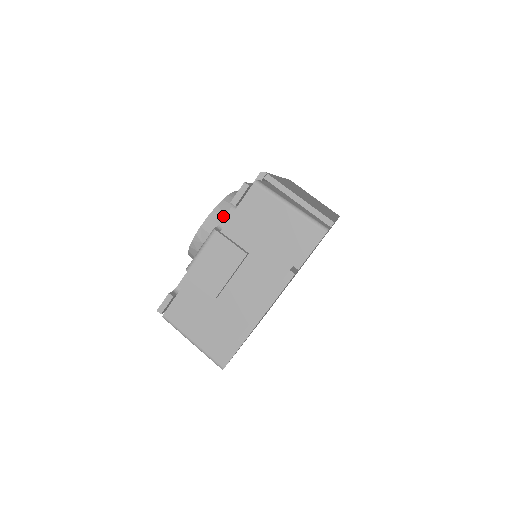
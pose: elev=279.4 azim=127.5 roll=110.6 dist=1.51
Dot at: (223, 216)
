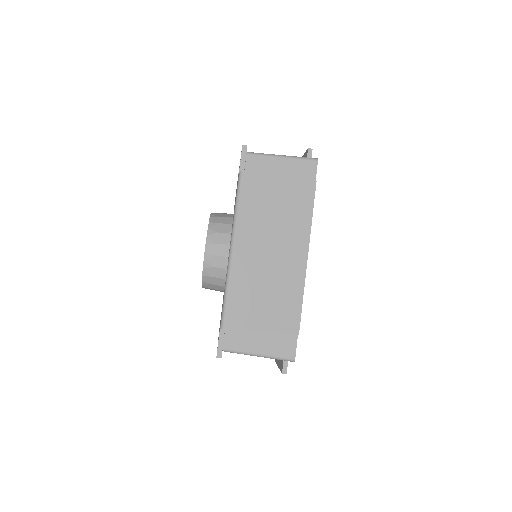
Dot at: (212, 286)
